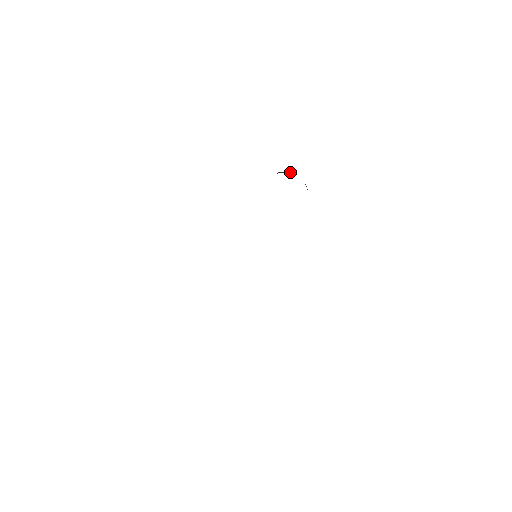
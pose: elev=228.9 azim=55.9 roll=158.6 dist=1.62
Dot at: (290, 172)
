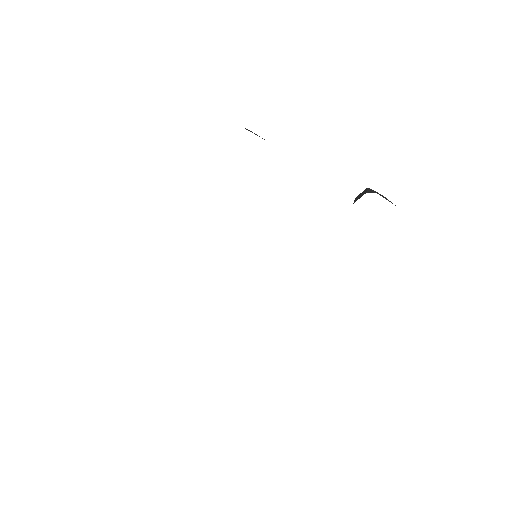
Dot at: occluded
